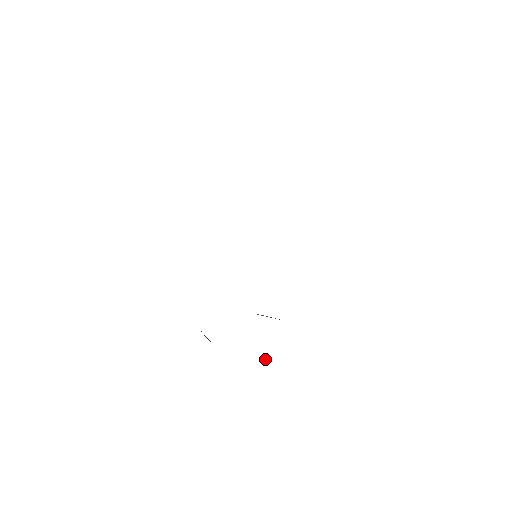
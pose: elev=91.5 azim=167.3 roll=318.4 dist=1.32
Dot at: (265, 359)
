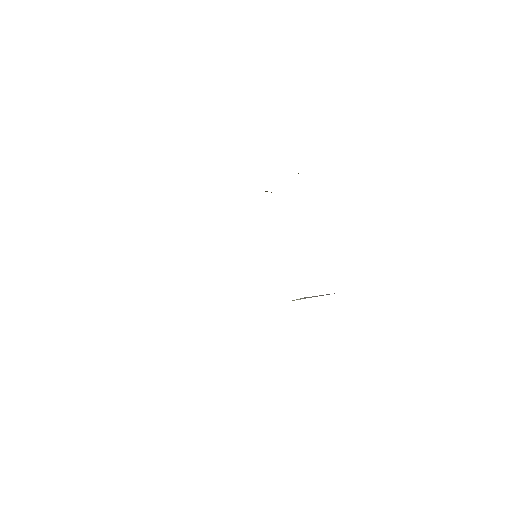
Dot at: out of frame
